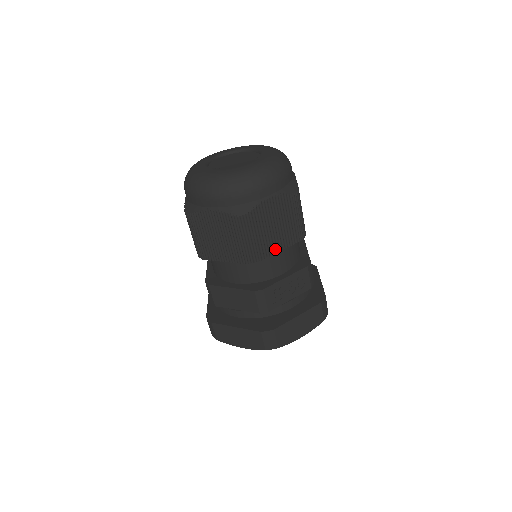
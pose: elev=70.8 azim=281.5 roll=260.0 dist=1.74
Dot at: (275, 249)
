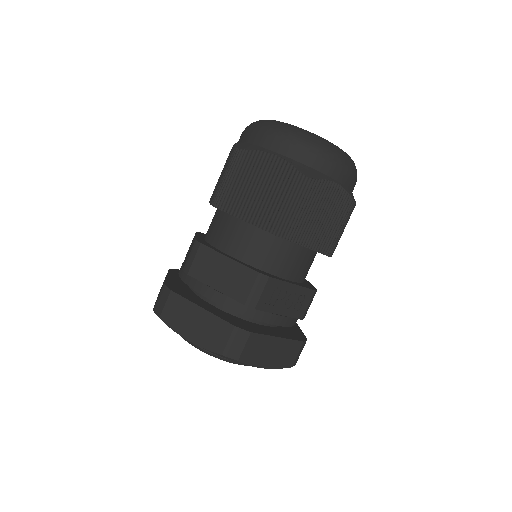
Dot at: (307, 242)
